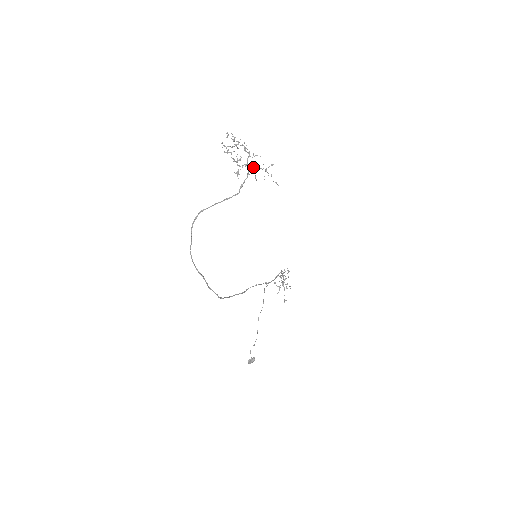
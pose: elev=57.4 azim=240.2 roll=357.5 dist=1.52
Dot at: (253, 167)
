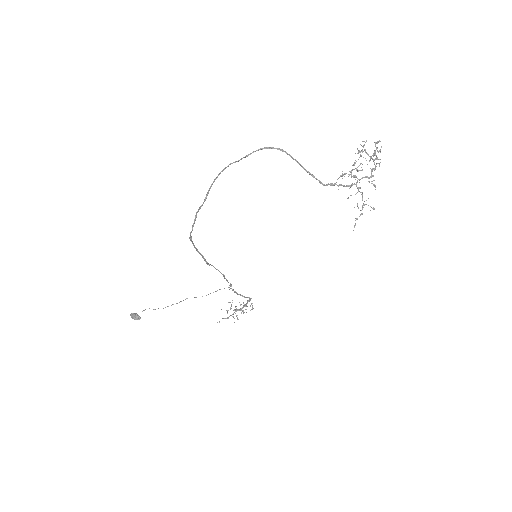
Dot at: (360, 187)
